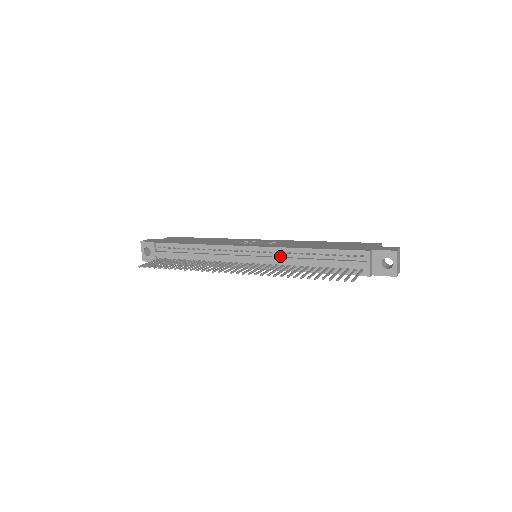
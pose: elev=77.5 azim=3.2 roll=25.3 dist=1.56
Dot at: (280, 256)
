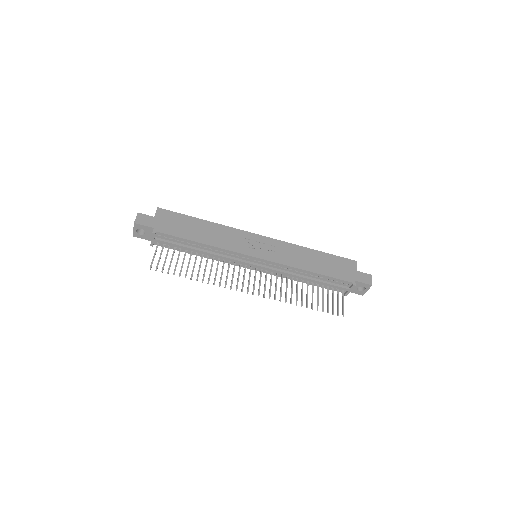
Dot at: (283, 269)
